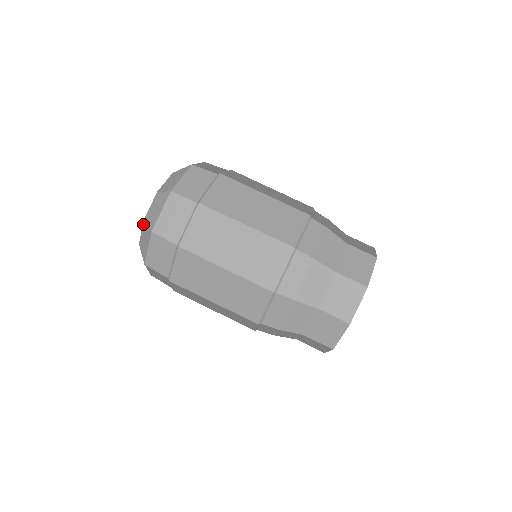
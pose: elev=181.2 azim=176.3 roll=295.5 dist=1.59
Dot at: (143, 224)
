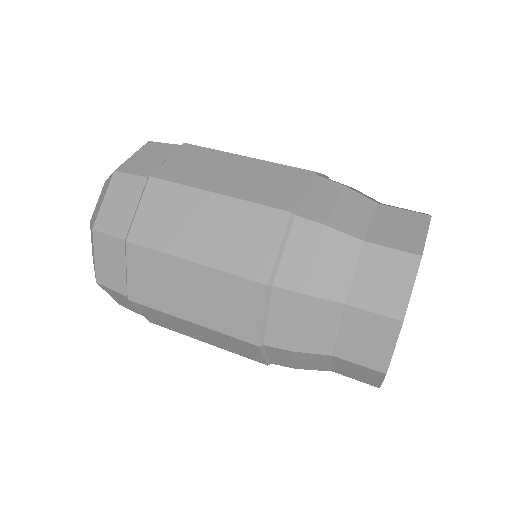
Dot at: (103, 186)
